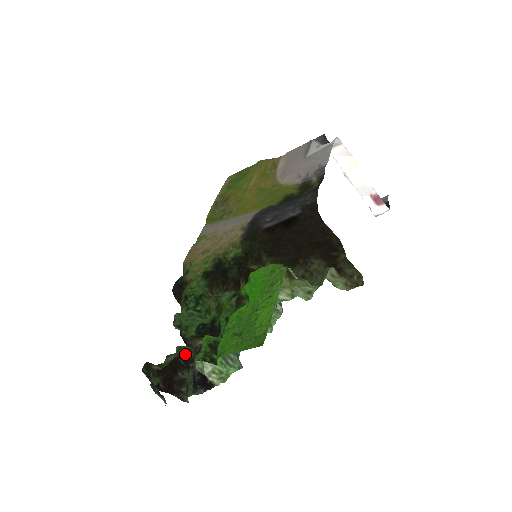
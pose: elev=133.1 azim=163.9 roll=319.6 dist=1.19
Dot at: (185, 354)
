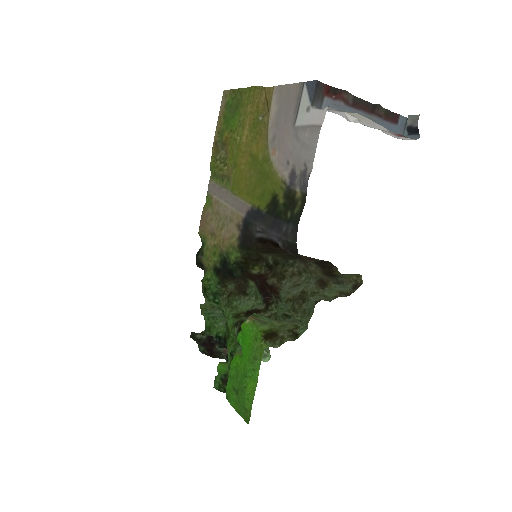
Dot at: occluded
